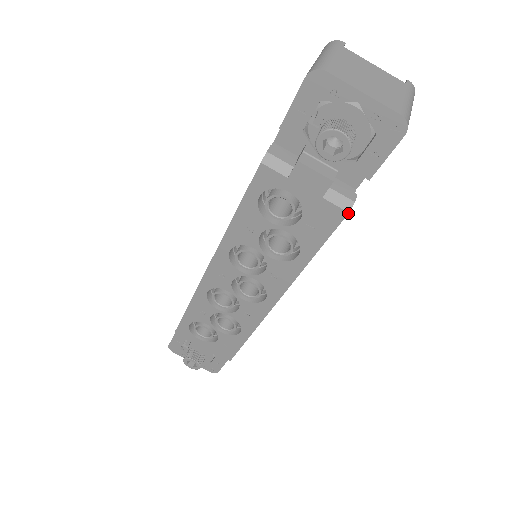
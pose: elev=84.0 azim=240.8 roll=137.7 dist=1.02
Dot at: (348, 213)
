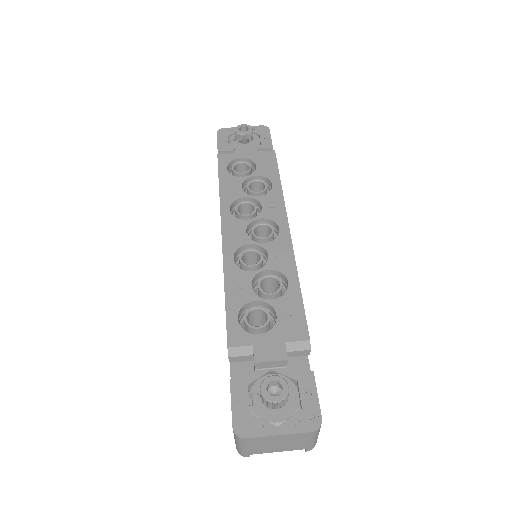
Dot at: occluded
